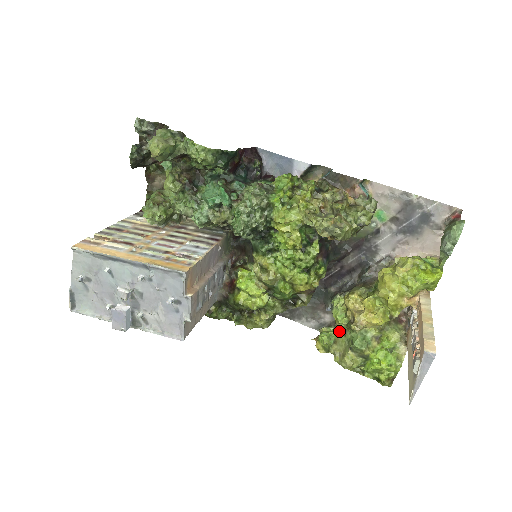
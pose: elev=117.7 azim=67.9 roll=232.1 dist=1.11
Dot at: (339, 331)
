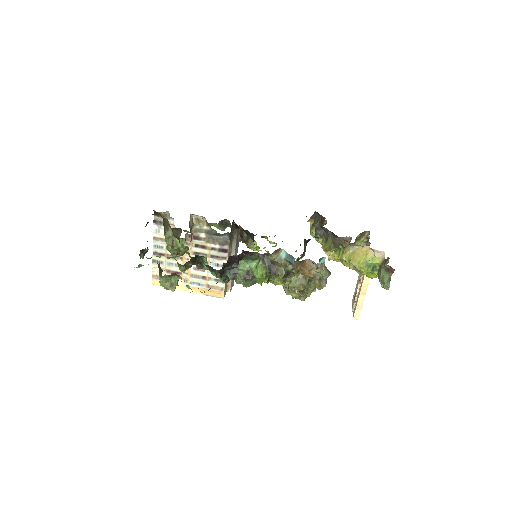
Dot at: occluded
